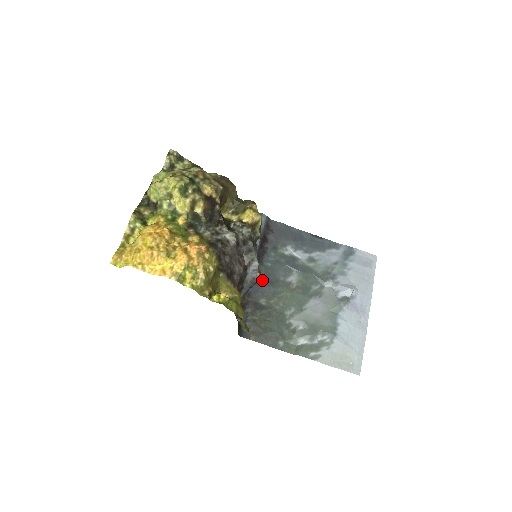
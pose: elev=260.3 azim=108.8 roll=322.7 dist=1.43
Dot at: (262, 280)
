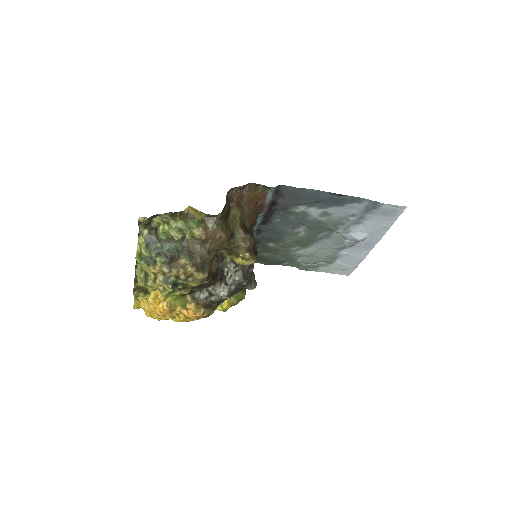
Dot at: (270, 232)
